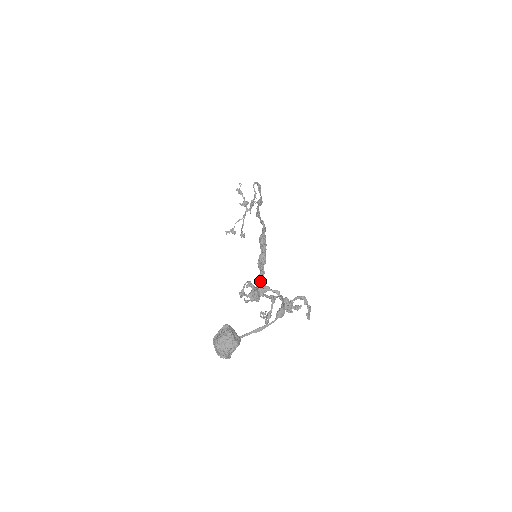
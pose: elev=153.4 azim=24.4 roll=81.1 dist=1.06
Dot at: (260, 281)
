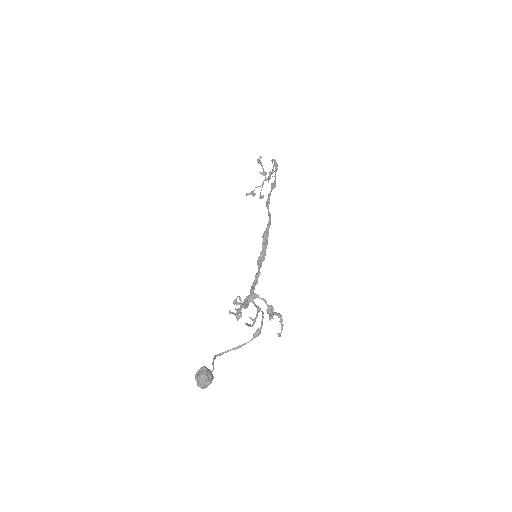
Dot at: (255, 281)
